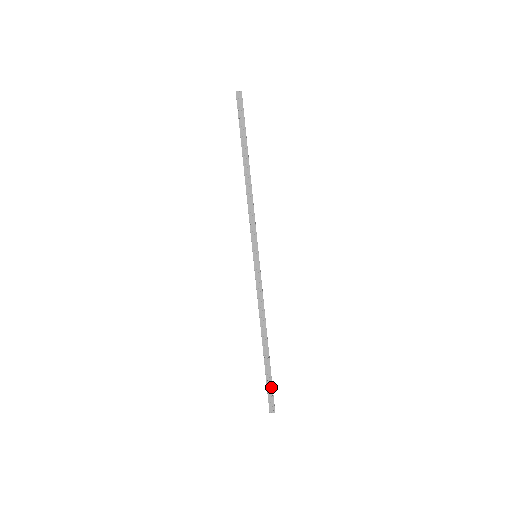
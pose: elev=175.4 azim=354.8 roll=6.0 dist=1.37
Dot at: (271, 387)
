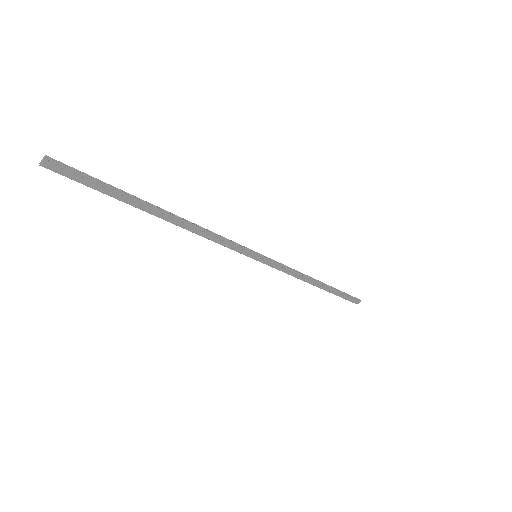
Dot at: (346, 295)
